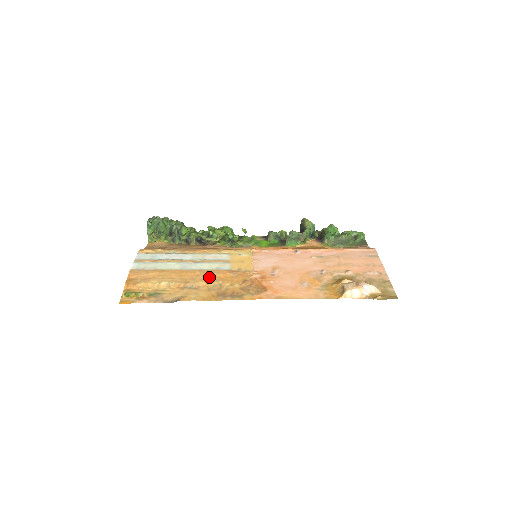
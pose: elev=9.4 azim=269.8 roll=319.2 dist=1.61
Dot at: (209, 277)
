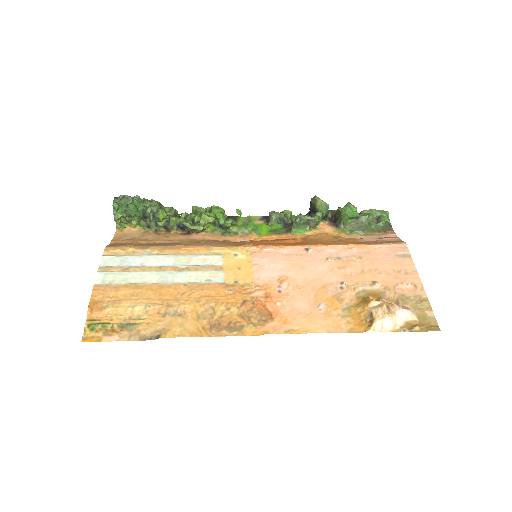
Dot at: (197, 296)
